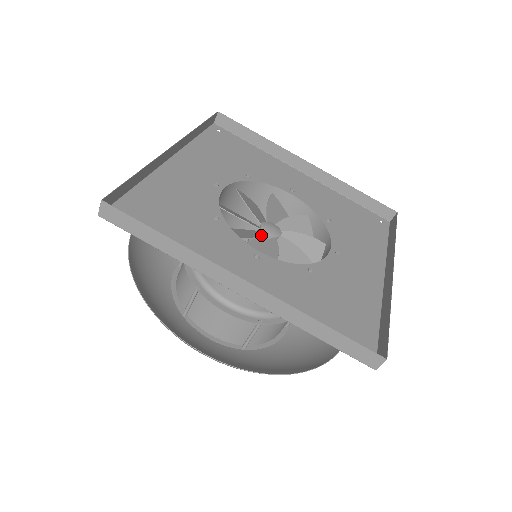
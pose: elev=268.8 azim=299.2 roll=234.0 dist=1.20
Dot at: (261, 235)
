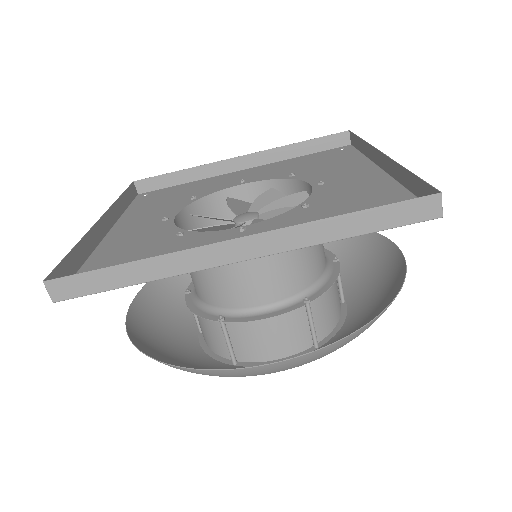
Dot at: (239, 225)
